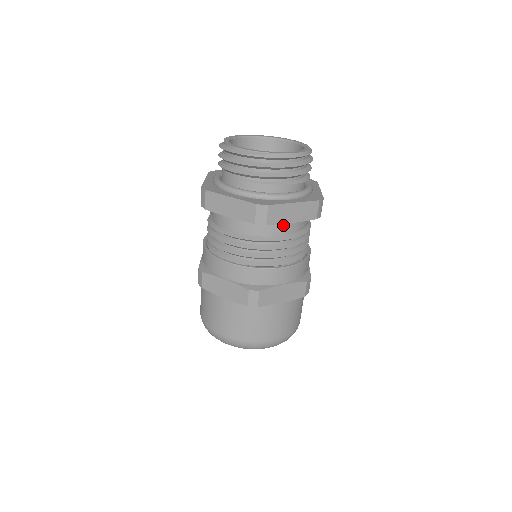
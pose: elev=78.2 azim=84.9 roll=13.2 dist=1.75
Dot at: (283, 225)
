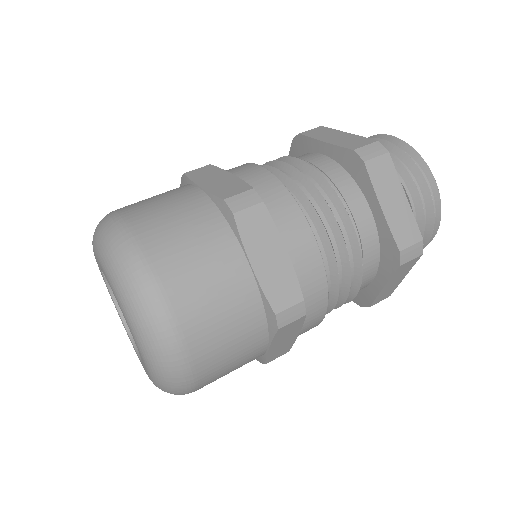
Dot at: (363, 207)
